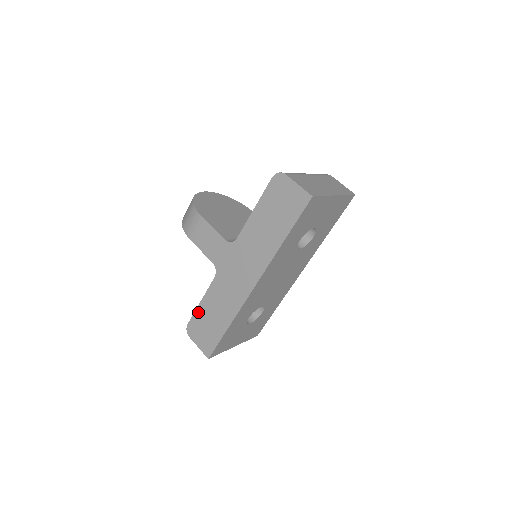
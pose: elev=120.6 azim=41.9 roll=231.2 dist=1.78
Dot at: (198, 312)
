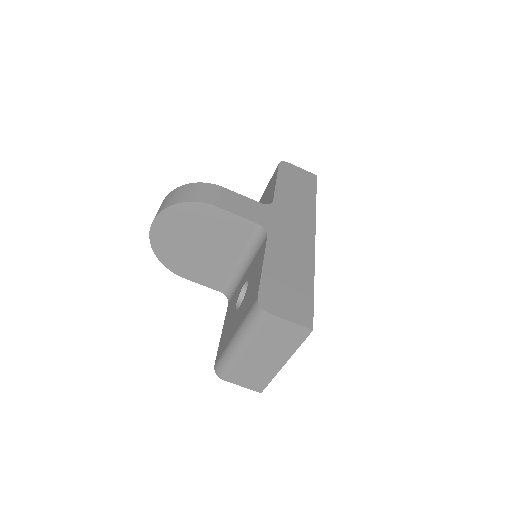
Dot at: occluded
